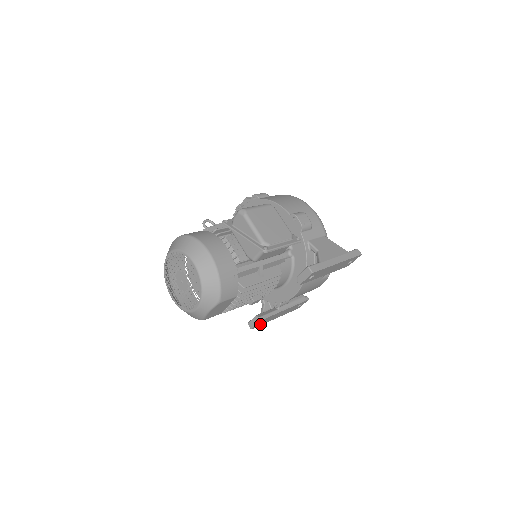
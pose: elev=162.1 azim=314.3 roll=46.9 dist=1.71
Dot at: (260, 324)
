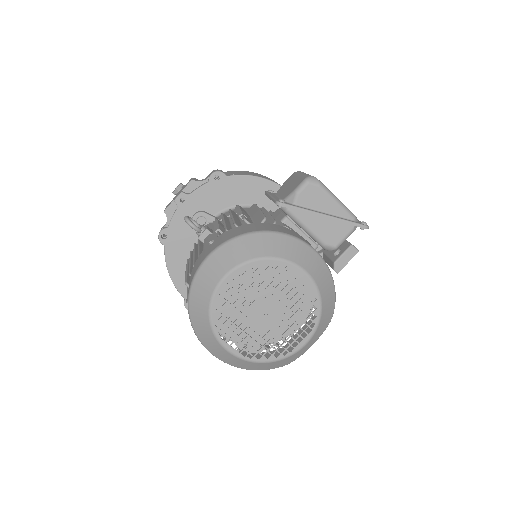
Dot at: occluded
